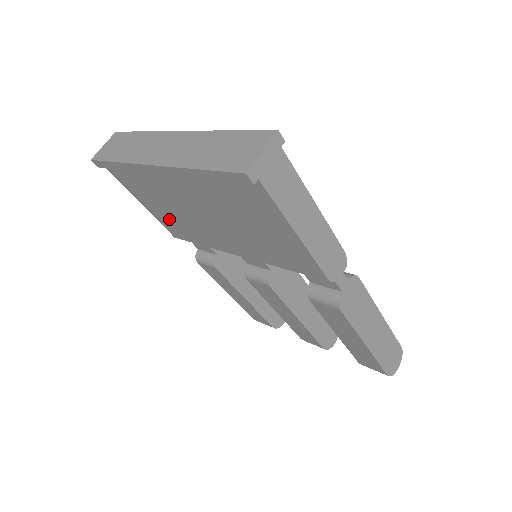
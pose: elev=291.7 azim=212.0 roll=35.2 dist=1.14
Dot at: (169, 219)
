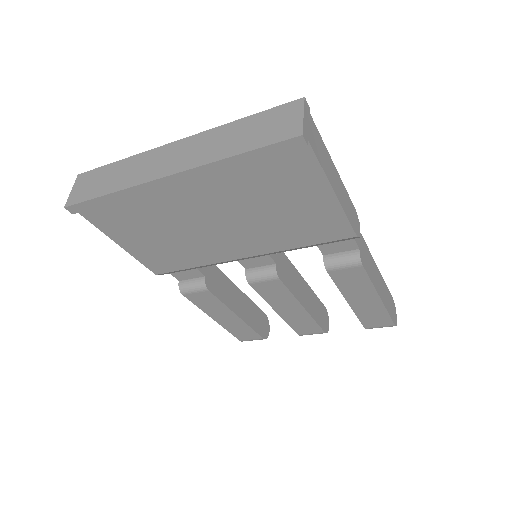
Dot at: (157, 250)
